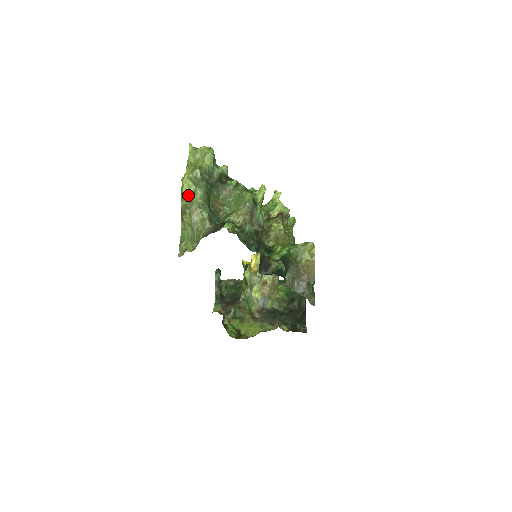
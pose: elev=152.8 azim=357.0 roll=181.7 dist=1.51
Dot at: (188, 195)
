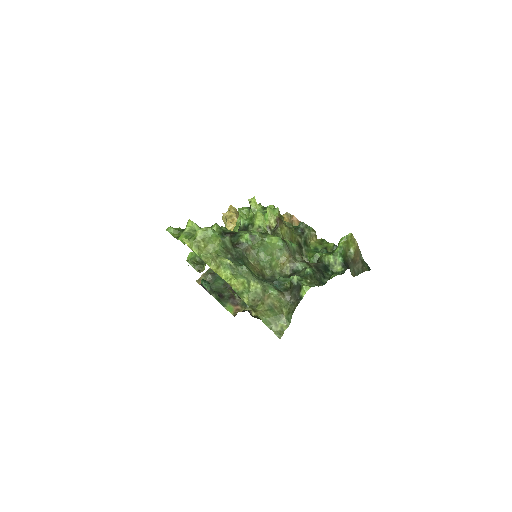
Dot at: (247, 291)
